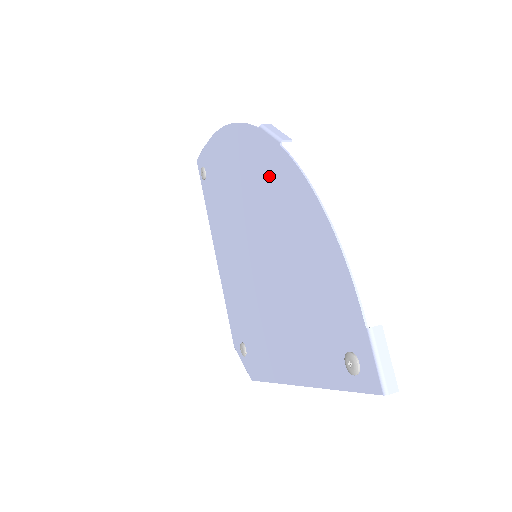
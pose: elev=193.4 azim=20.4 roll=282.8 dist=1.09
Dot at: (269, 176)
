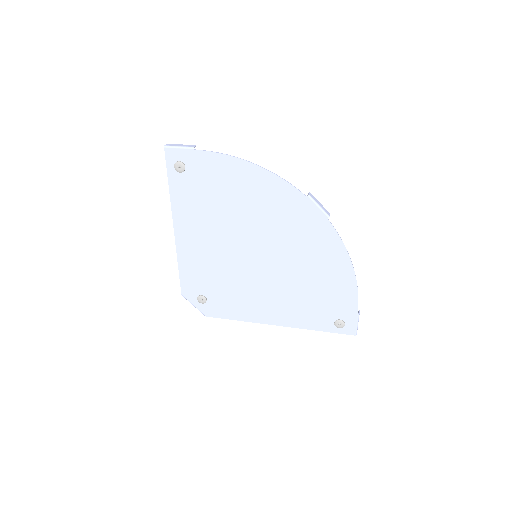
Dot at: (304, 226)
